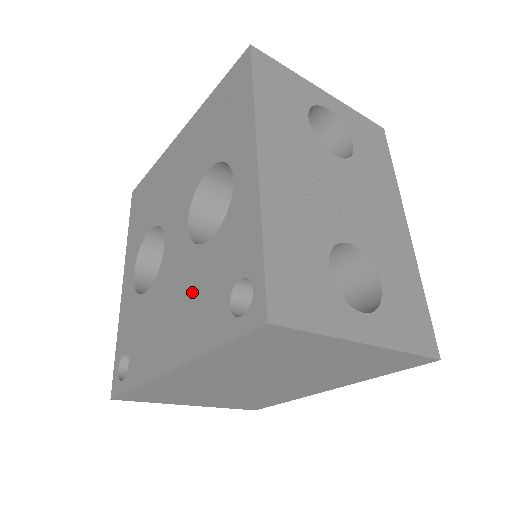
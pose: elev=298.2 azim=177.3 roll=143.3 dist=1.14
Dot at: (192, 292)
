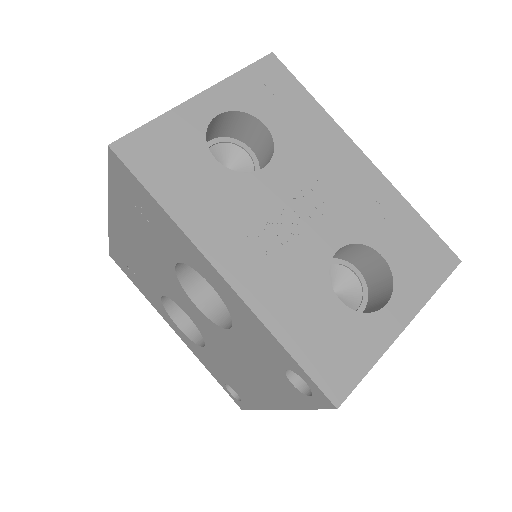
Dot at: (249, 363)
